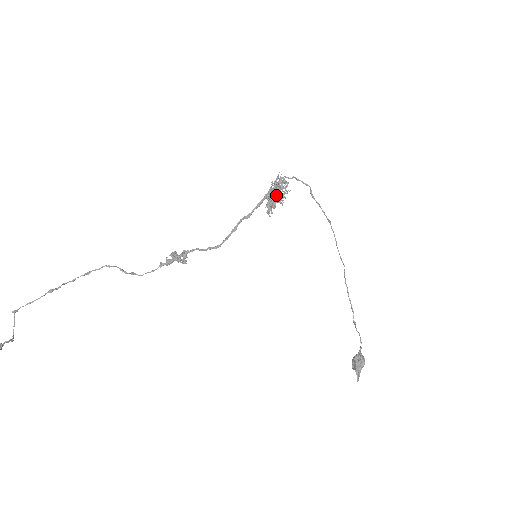
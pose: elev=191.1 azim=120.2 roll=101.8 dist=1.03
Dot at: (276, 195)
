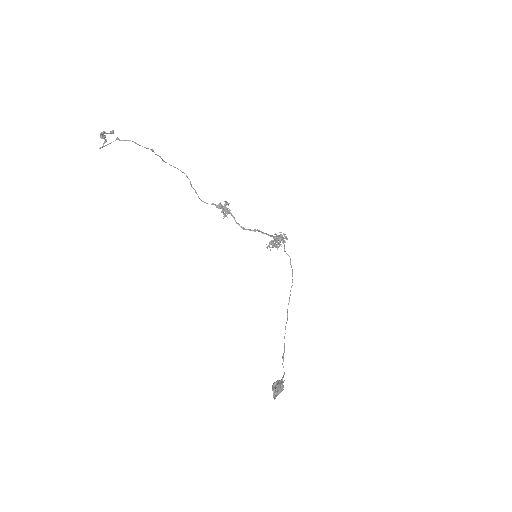
Dot at: (282, 236)
